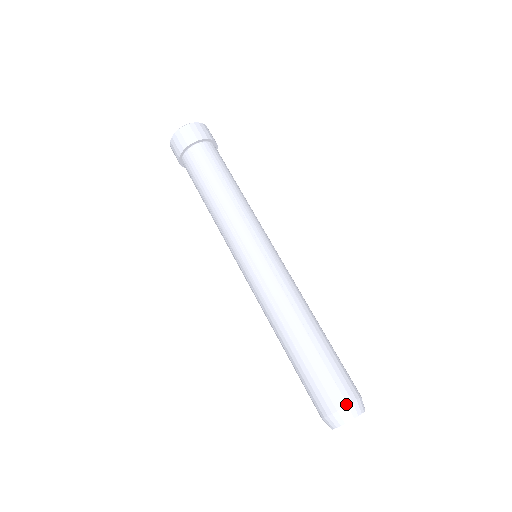
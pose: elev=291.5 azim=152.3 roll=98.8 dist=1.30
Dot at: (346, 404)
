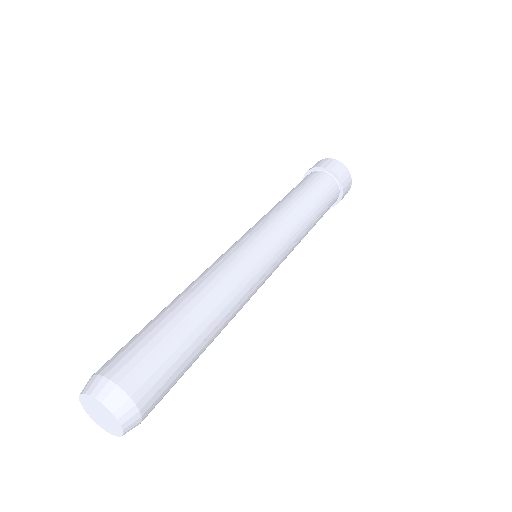
Dot at: (118, 382)
